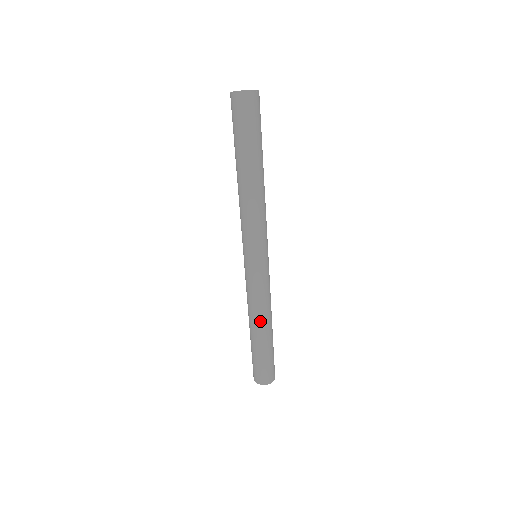
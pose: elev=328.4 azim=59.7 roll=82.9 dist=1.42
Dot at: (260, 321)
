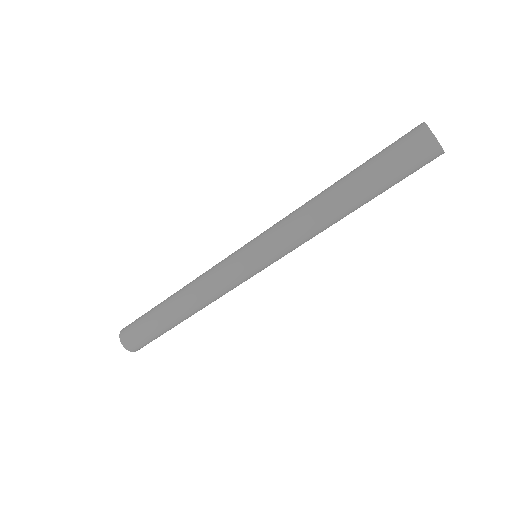
Dot at: (199, 309)
